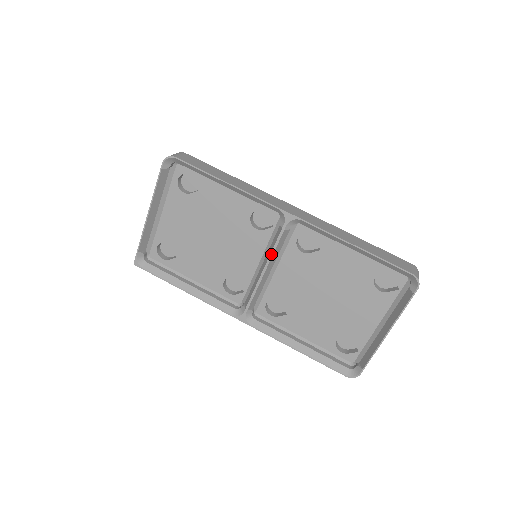
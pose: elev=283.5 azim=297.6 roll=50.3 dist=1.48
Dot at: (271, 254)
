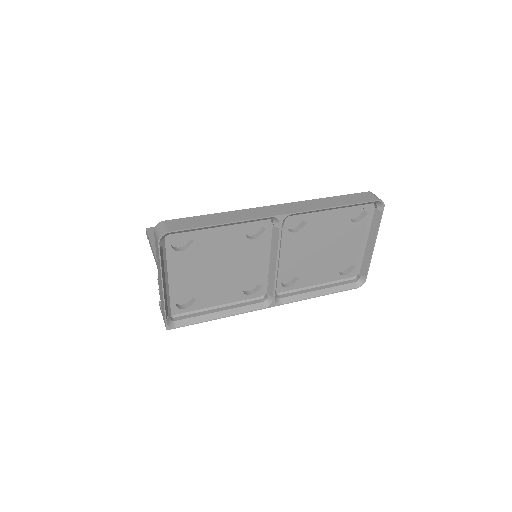
Dot at: (278, 250)
